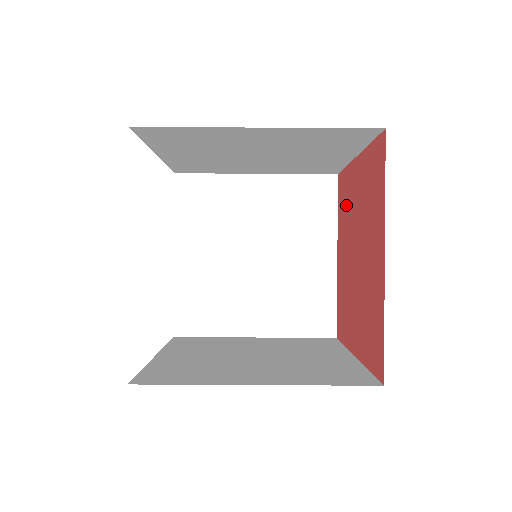
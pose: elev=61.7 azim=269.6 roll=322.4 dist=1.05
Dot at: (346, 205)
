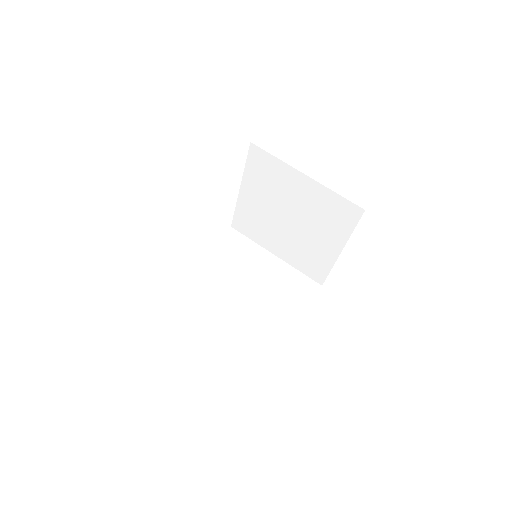
Dot at: occluded
